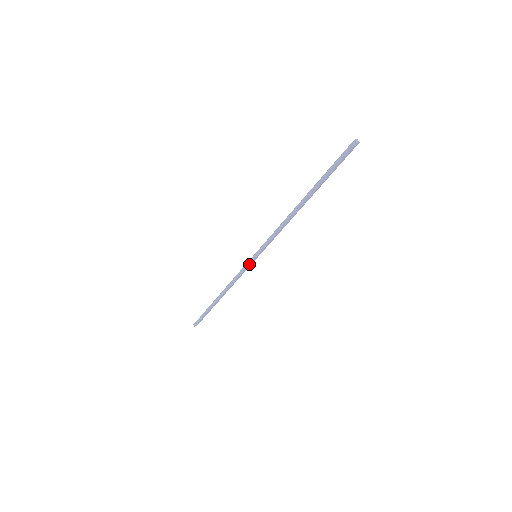
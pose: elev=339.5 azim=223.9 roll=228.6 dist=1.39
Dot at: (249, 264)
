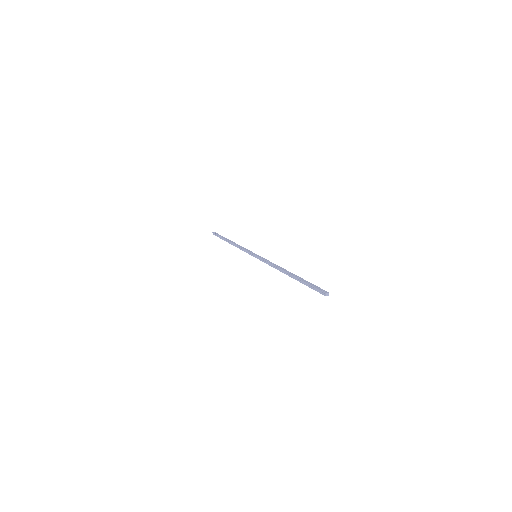
Dot at: (250, 254)
